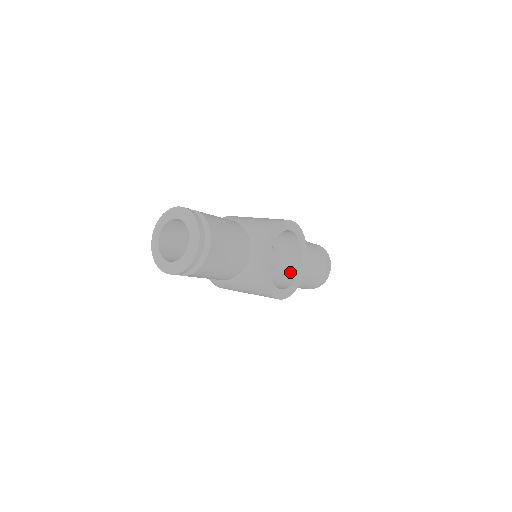
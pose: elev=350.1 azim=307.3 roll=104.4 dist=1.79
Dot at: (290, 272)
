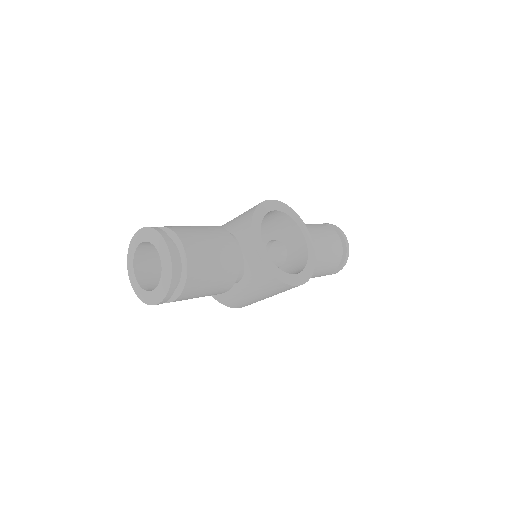
Dot at: (299, 256)
